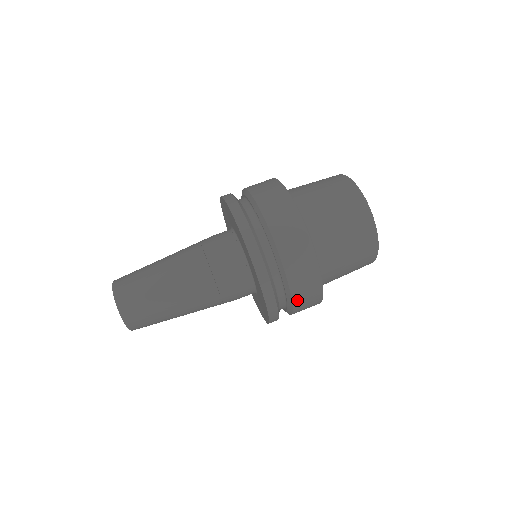
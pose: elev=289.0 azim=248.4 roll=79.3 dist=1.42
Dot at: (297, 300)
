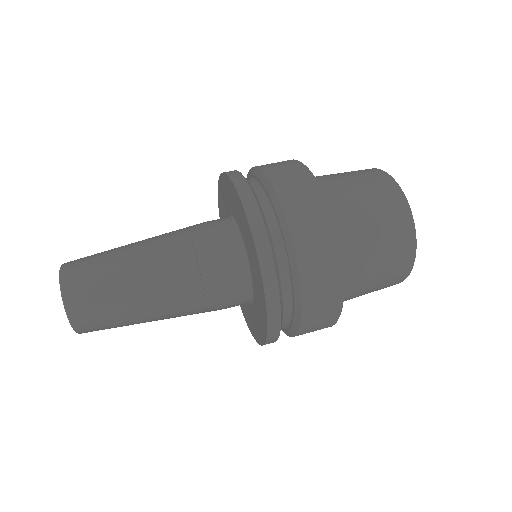
Dot at: (308, 310)
